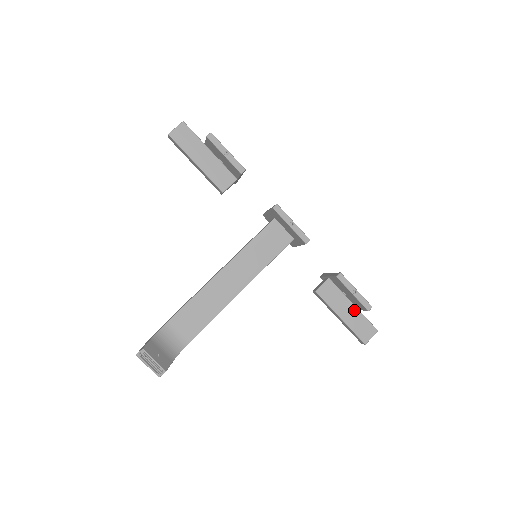
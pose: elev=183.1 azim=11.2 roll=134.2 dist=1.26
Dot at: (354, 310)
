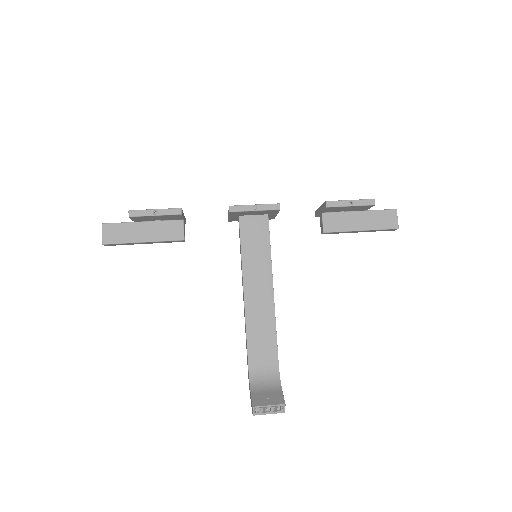
Dot at: (364, 214)
